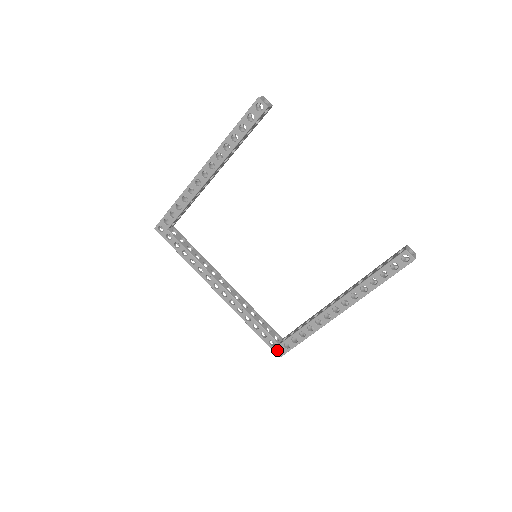
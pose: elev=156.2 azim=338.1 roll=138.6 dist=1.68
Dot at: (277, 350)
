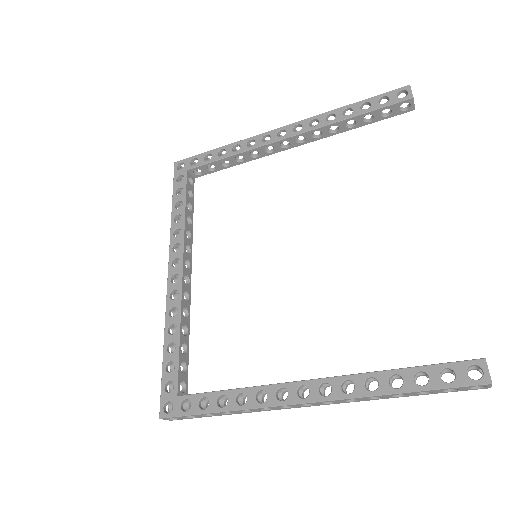
Dot at: (166, 405)
